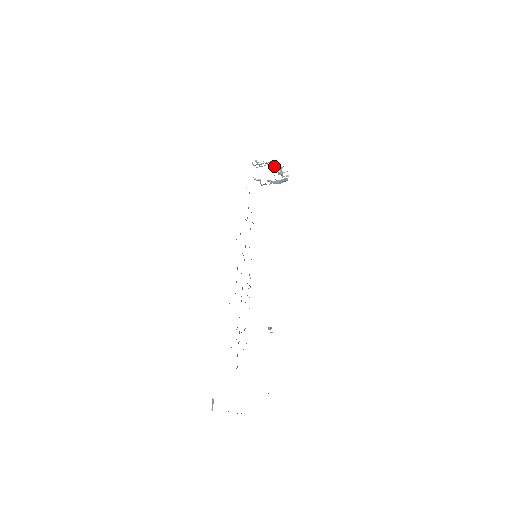
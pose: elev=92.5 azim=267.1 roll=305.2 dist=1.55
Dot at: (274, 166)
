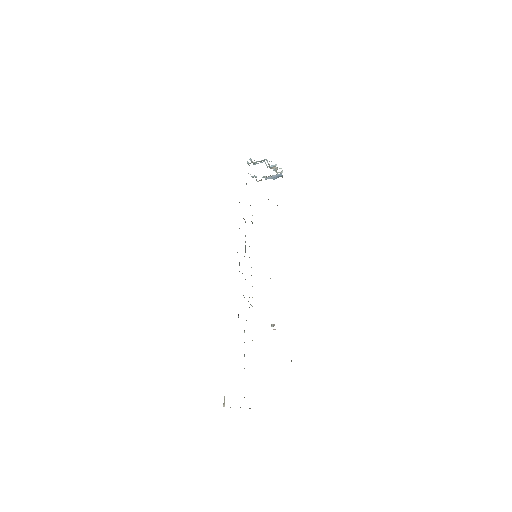
Dot at: (268, 163)
